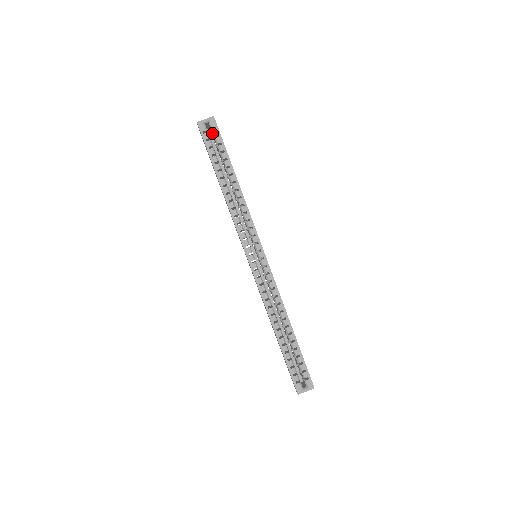
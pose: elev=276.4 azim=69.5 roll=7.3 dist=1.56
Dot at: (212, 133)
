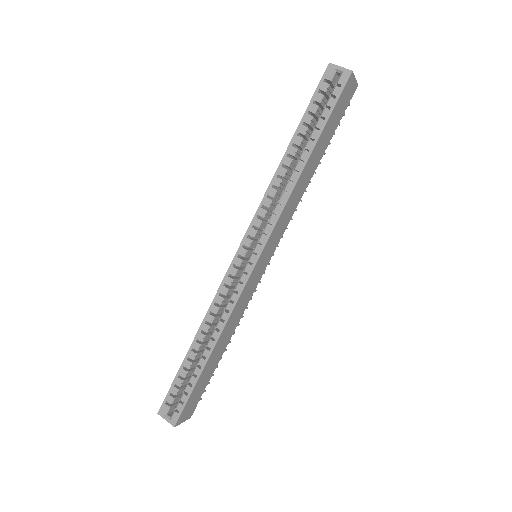
Dot at: (335, 89)
